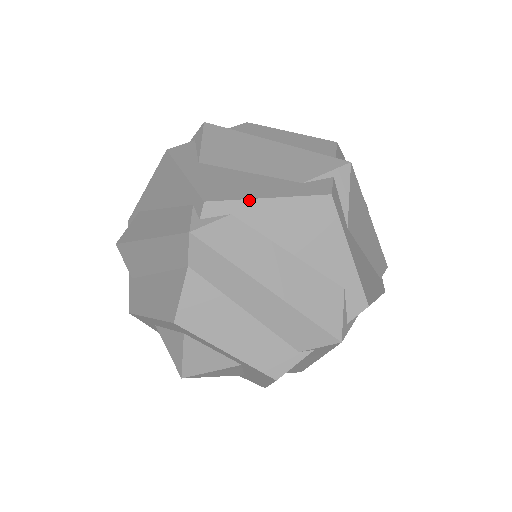
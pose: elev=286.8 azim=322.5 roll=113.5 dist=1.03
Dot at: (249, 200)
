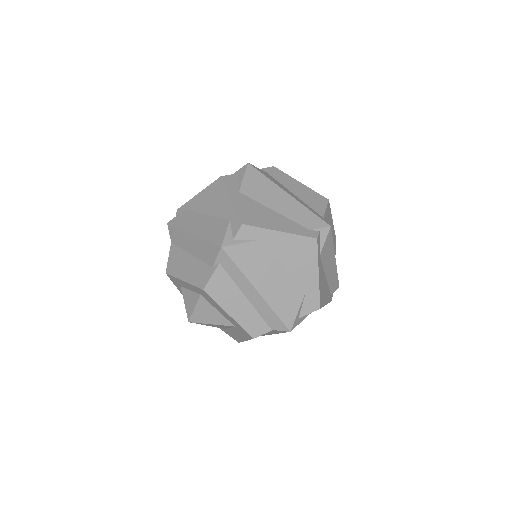
Dot at: (191, 199)
